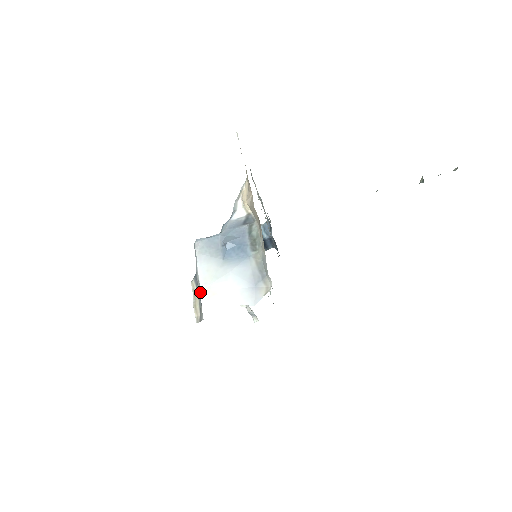
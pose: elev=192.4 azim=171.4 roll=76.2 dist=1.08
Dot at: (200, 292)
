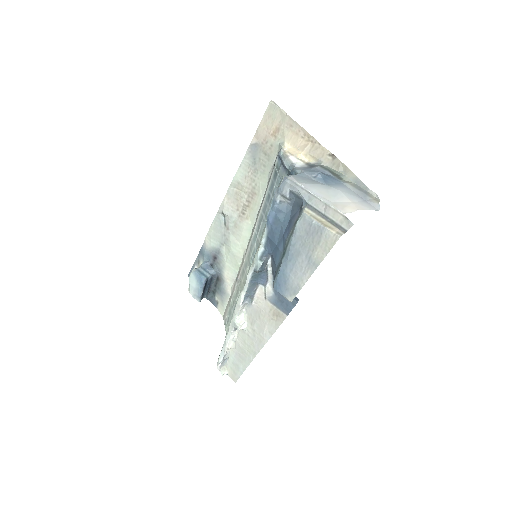
Dot at: (331, 206)
